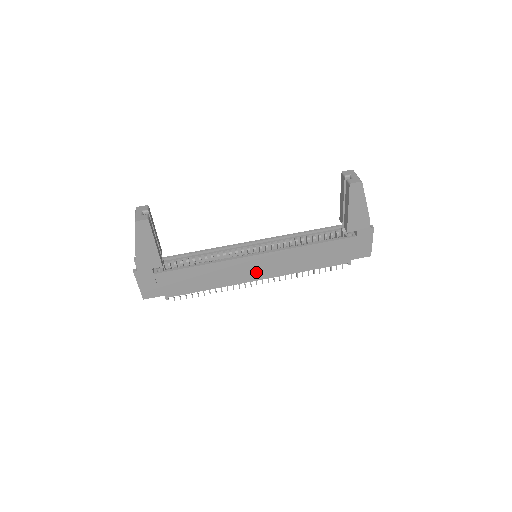
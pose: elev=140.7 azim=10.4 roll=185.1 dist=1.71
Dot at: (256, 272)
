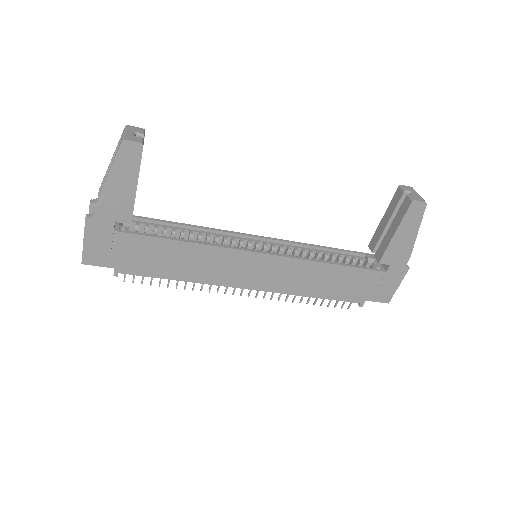
Dot at: (250, 277)
